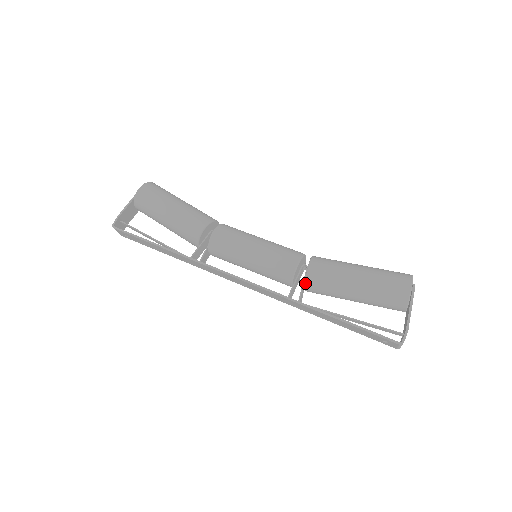
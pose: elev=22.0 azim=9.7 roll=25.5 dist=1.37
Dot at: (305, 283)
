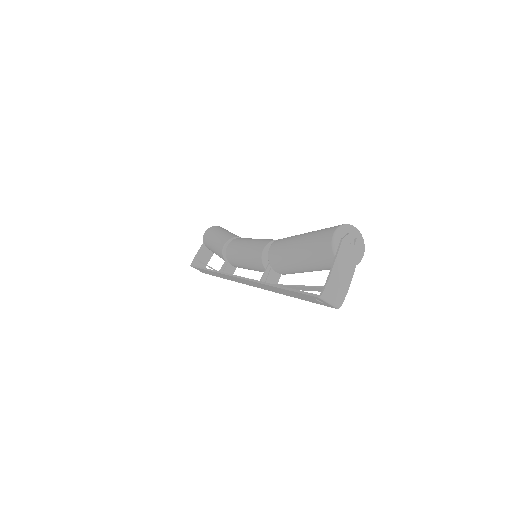
Dot at: occluded
